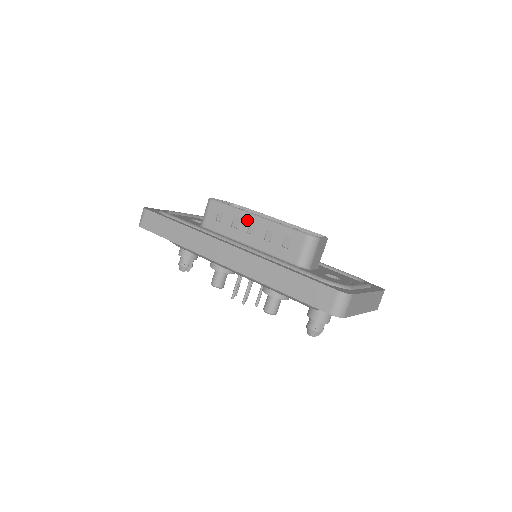
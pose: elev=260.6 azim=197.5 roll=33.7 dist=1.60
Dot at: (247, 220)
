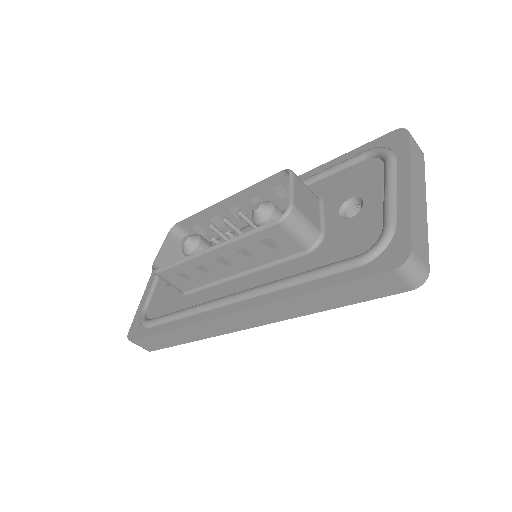
Dot at: (208, 260)
